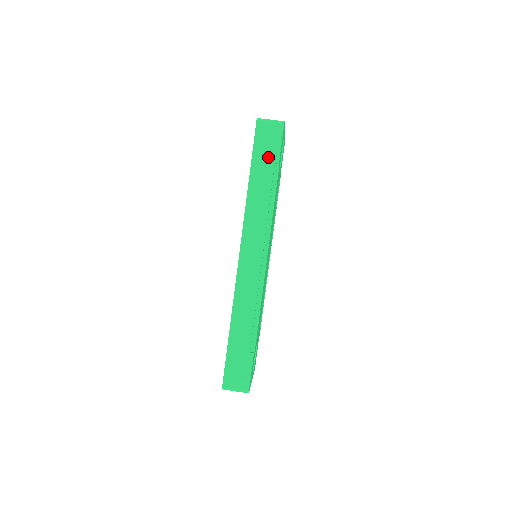
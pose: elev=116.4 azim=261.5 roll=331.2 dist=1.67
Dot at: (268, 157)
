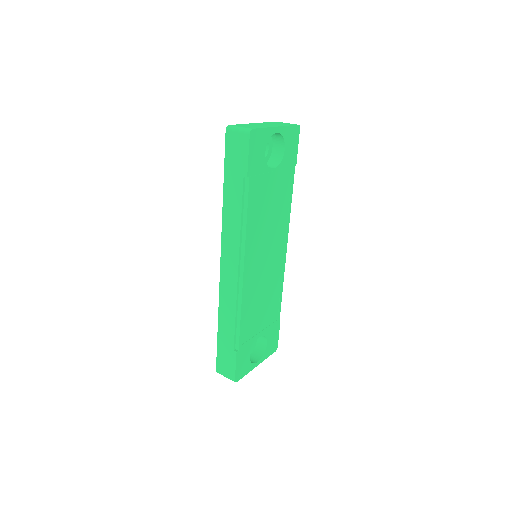
Dot at: (237, 169)
